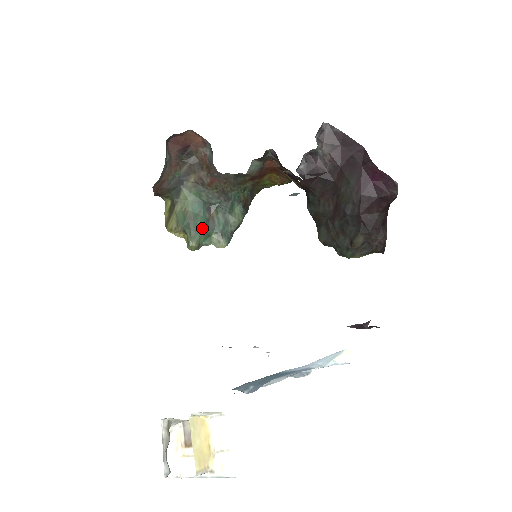
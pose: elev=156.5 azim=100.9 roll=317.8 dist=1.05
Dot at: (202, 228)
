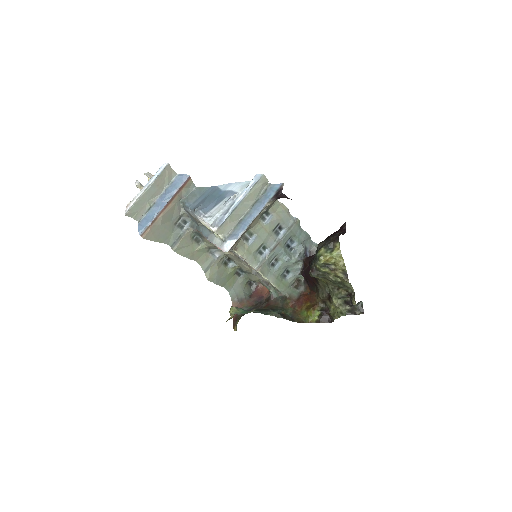
Dot at: (246, 310)
